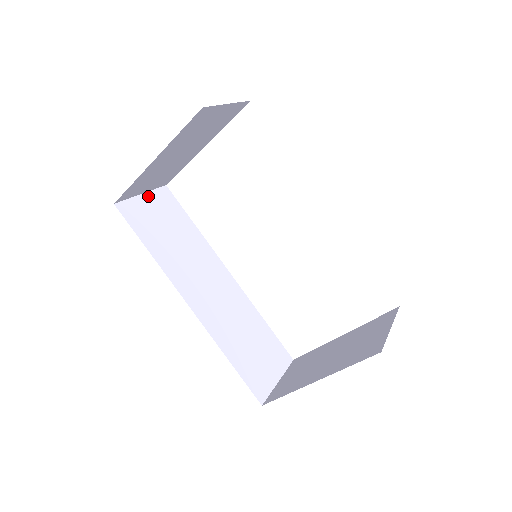
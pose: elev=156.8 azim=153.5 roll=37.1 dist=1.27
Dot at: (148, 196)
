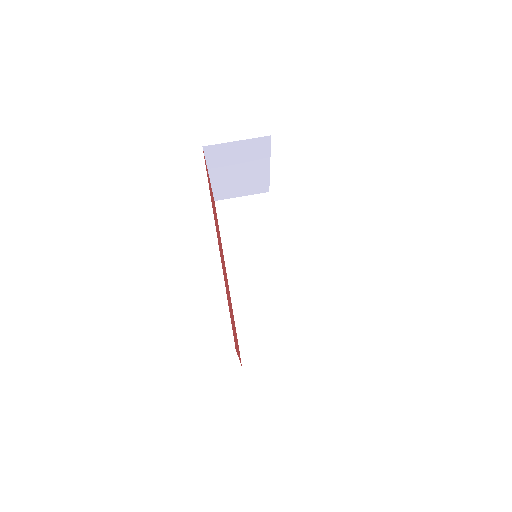
Dot at: (246, 199)
